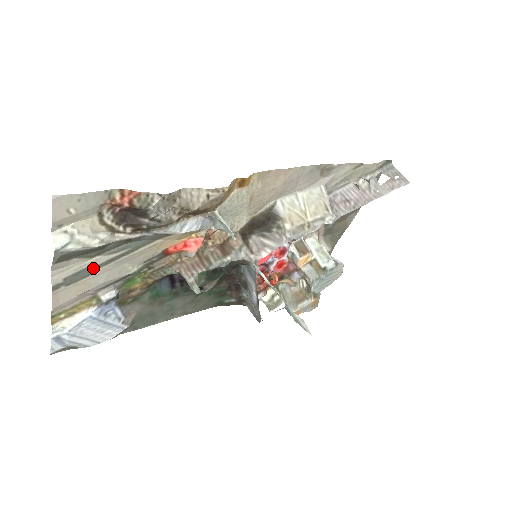
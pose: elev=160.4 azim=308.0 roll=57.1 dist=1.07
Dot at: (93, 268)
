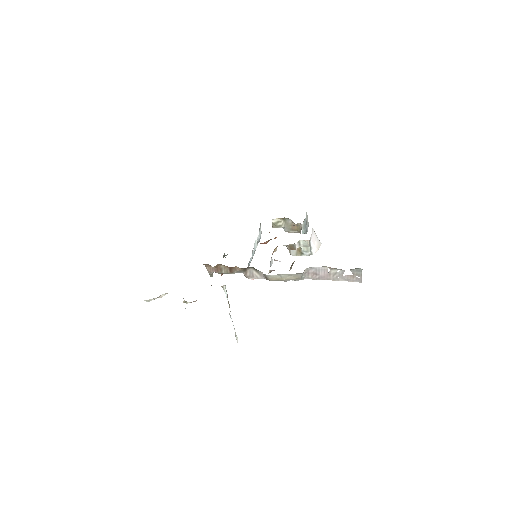
Dot at: occluded
